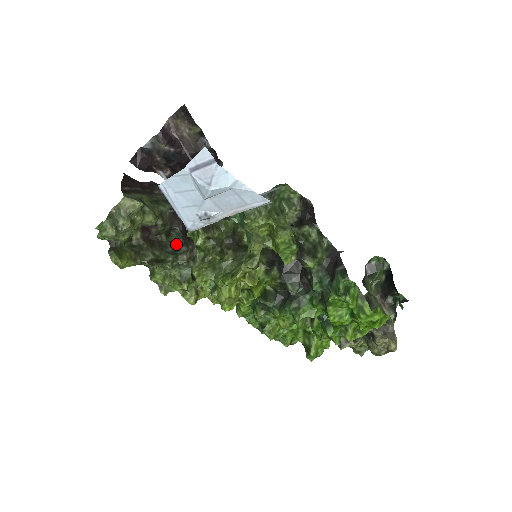
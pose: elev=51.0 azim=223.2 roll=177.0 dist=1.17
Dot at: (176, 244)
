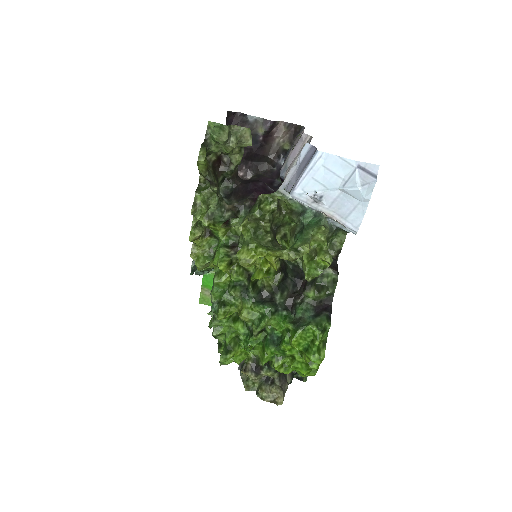
Dot at: (219, 192)
